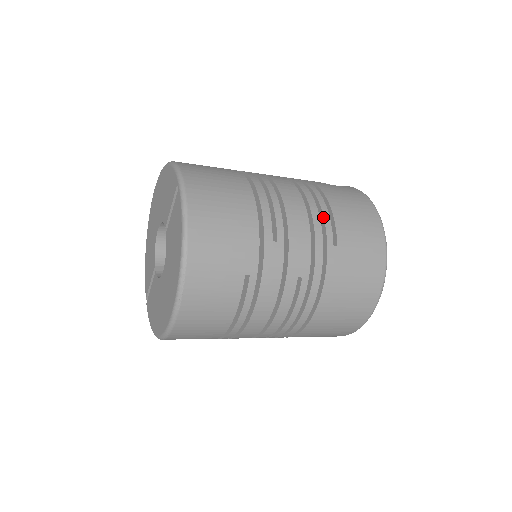
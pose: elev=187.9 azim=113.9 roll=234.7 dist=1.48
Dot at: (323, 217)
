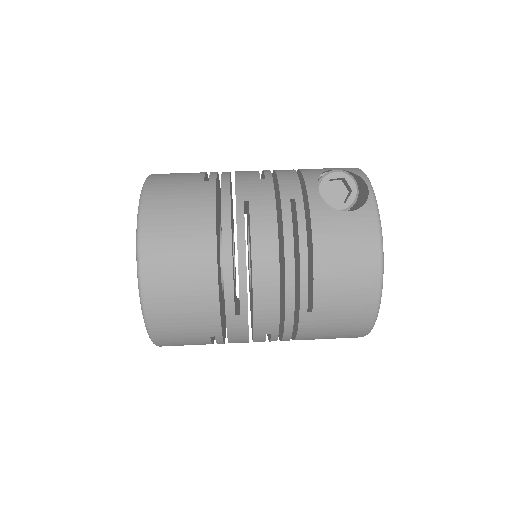
Dot at: (300, 284)
